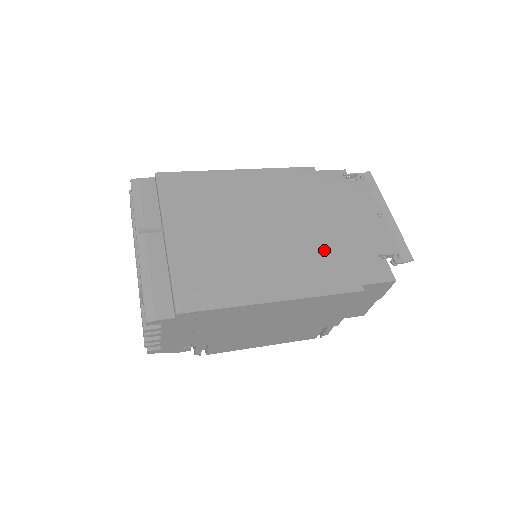
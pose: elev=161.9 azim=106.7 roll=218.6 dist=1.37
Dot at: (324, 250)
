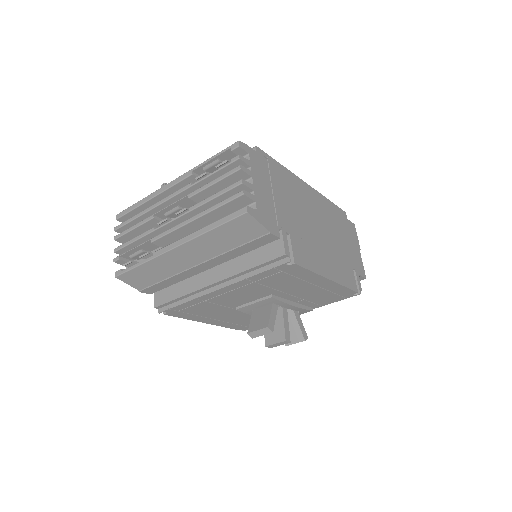
Dot at: occluded
